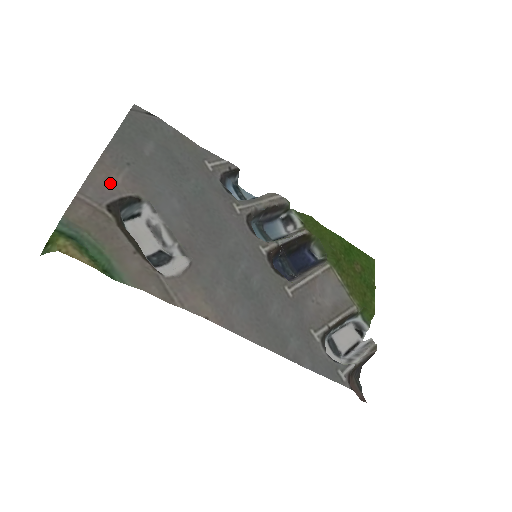
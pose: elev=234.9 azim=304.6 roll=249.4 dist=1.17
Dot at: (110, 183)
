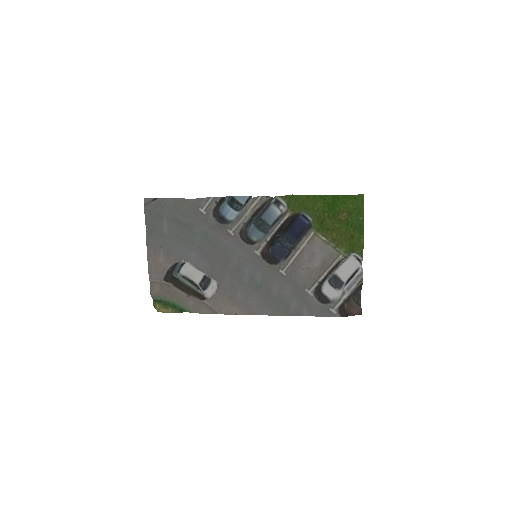
Dot at: (159, 265)
